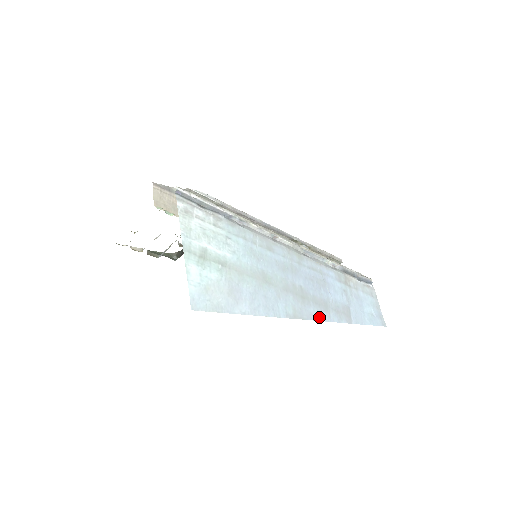
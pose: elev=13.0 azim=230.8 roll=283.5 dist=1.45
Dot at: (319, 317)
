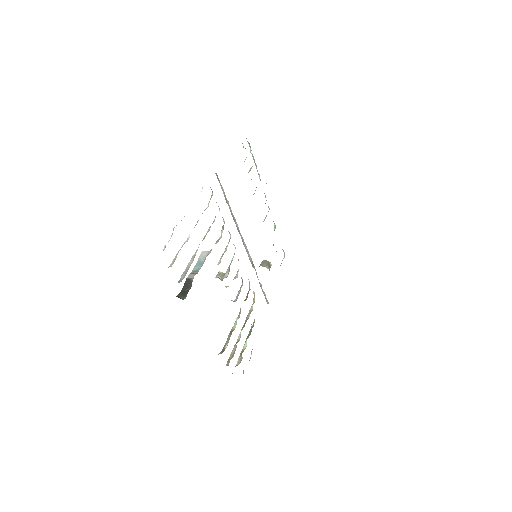
Dot at: occluded
